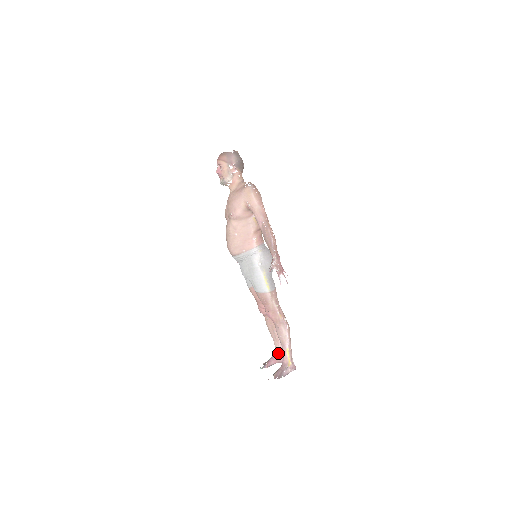
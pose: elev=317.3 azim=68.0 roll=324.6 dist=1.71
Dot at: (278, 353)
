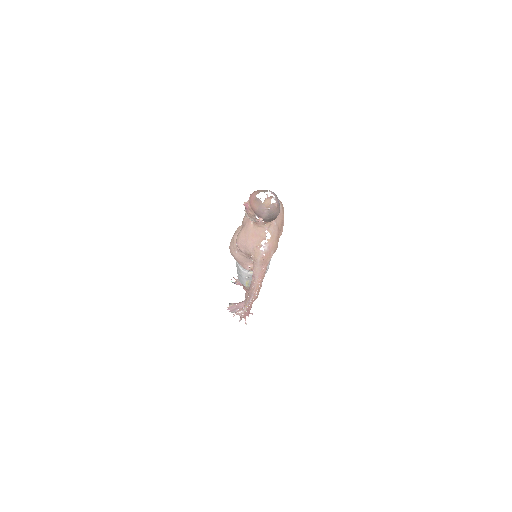
Dot at: occluded
